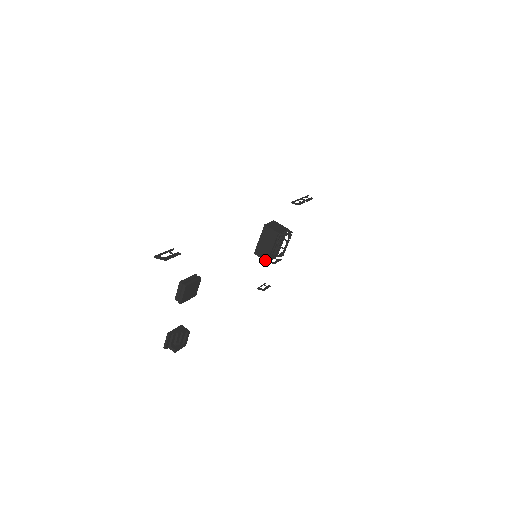
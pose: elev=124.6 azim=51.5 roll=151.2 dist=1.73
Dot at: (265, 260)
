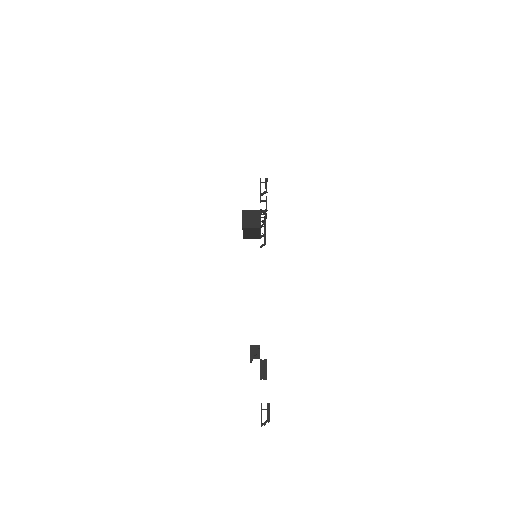
Dot at: occluded
